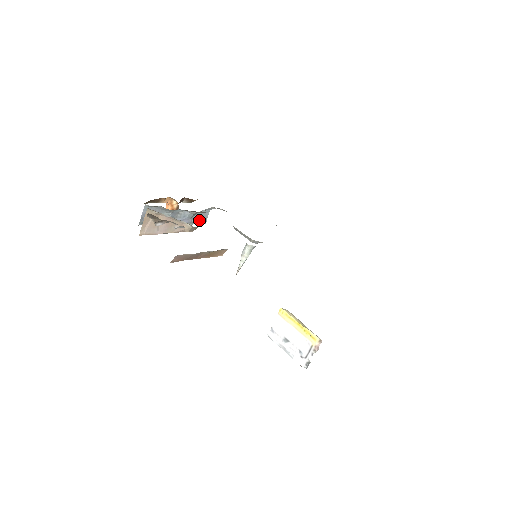
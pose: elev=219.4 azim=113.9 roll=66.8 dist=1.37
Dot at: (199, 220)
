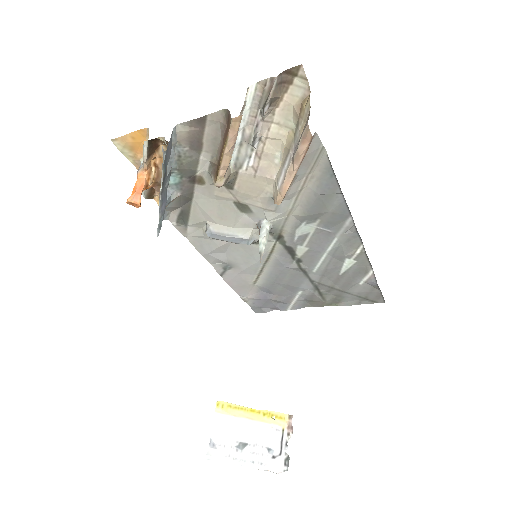
Dot at: (161, 222)
